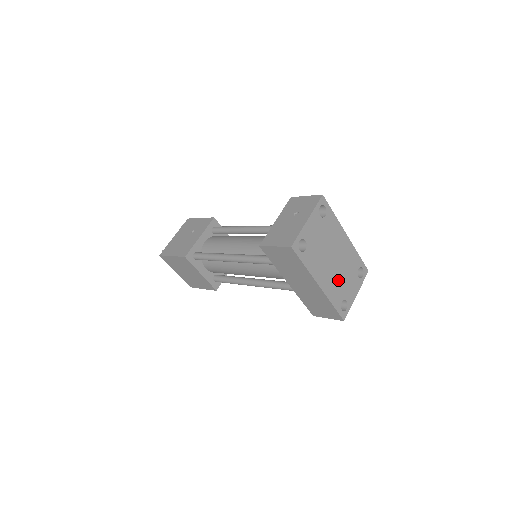
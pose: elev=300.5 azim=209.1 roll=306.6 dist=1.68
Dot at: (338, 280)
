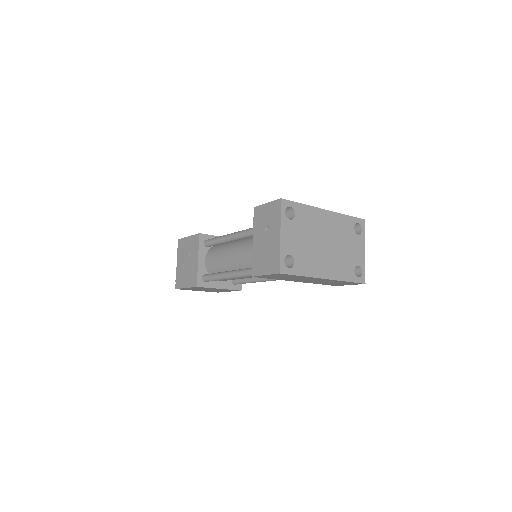
Dot at: (340, 256)
